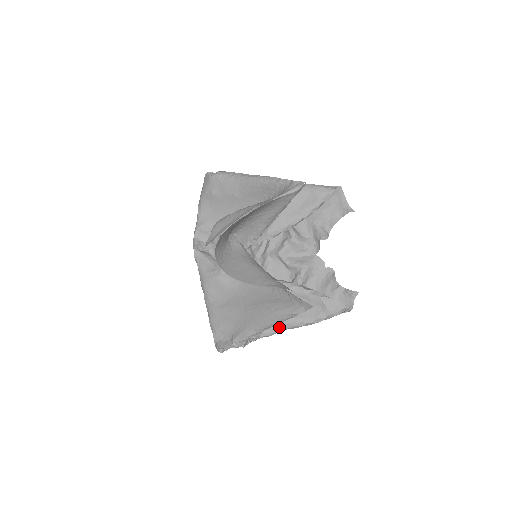
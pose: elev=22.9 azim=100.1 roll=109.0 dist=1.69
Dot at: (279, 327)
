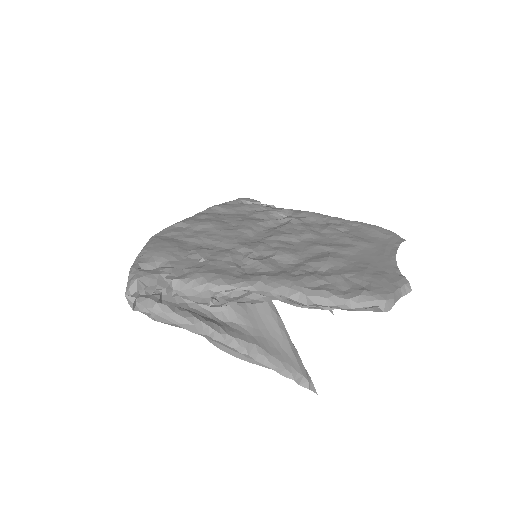
Dot at: occluded
